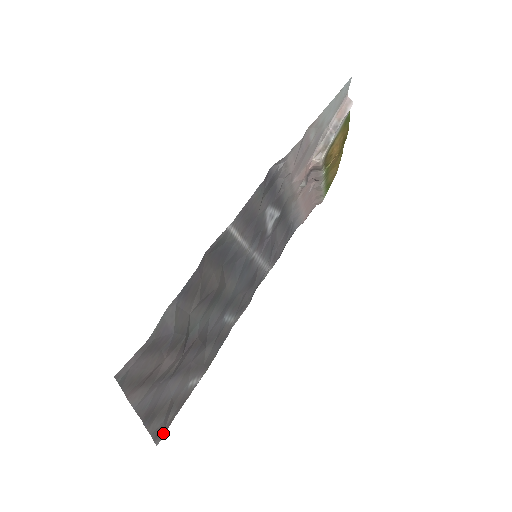
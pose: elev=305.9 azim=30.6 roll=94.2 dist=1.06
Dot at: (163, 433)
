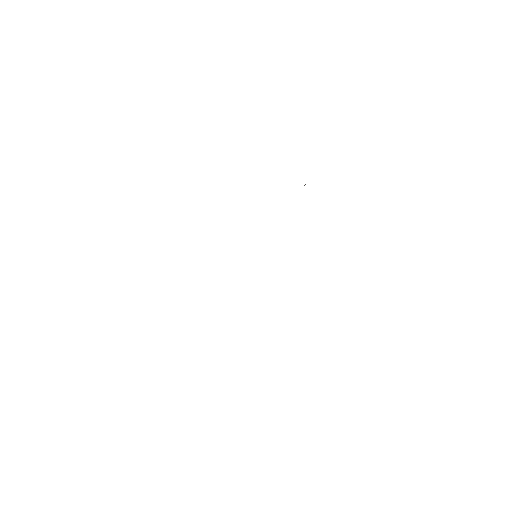
Dot at: occluded
